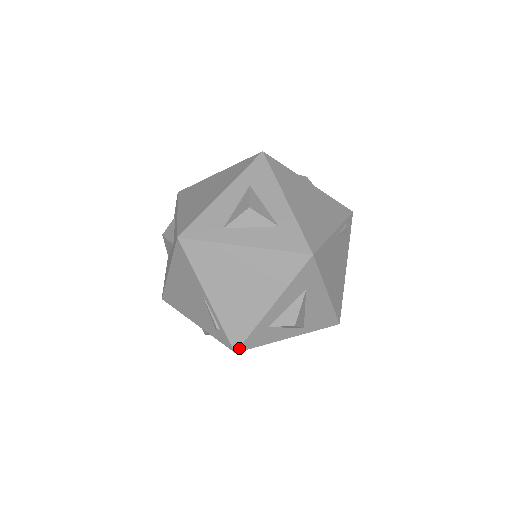
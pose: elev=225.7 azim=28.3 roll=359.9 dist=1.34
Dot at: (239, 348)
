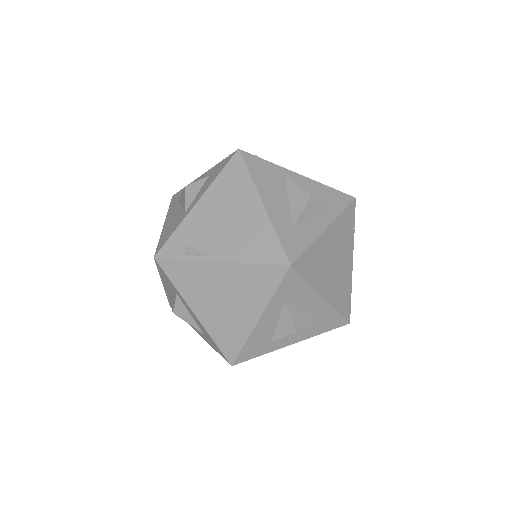
Dot at: occluded
